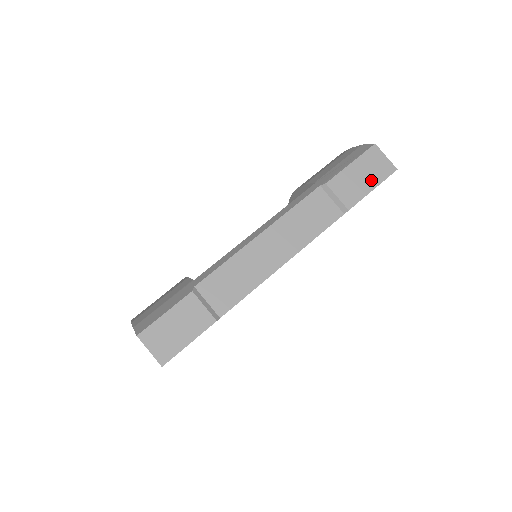
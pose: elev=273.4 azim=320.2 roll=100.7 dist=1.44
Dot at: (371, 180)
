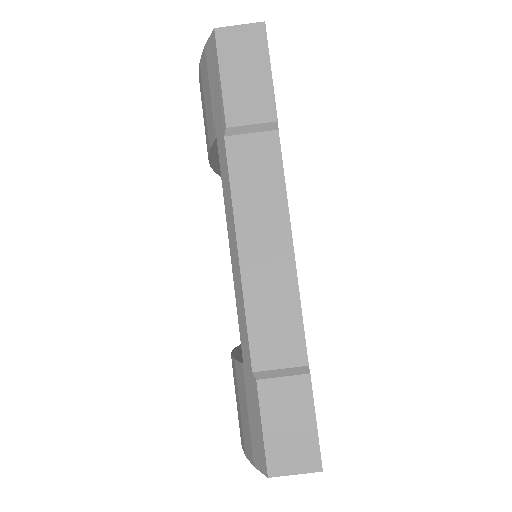
Dot at: (257, 66)
